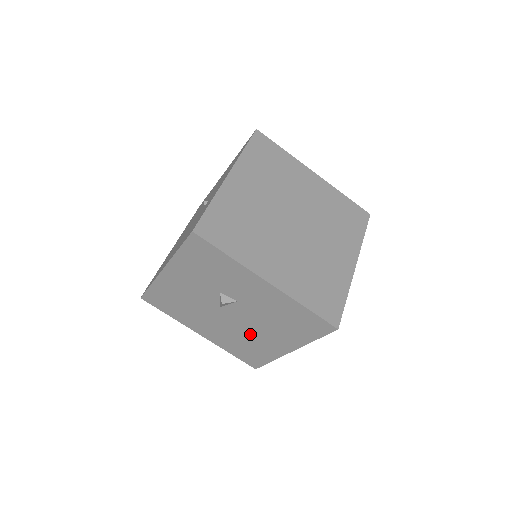
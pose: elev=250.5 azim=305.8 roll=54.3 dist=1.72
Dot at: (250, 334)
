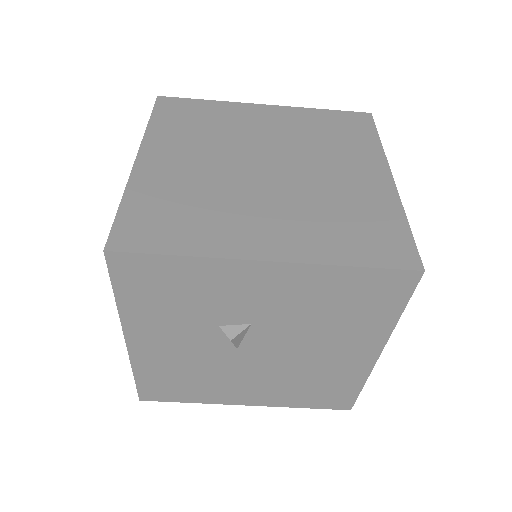
Dot at: (306, 364)
